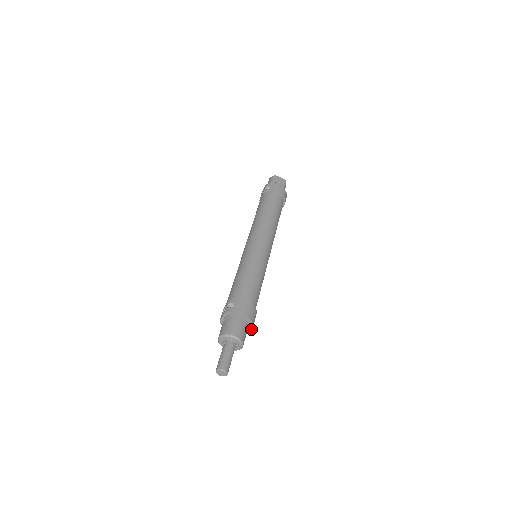
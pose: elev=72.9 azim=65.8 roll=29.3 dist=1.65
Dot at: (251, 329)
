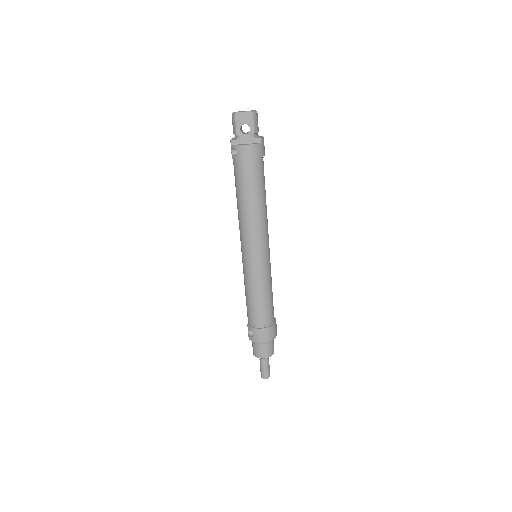
Dot at: (276, 334)
